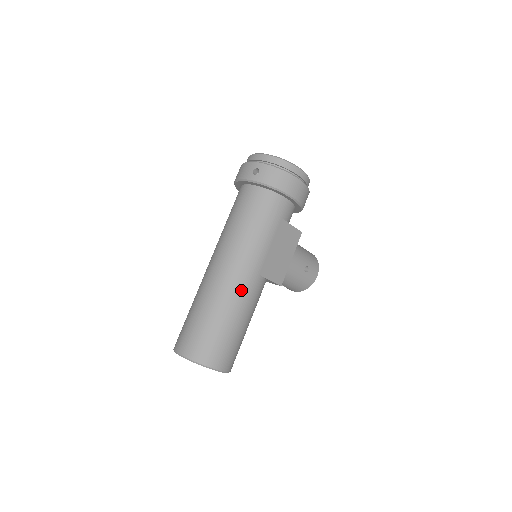
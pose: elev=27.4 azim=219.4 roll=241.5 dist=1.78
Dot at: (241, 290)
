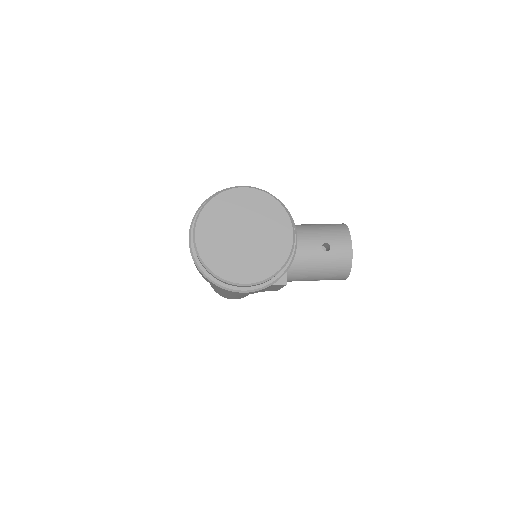
Dot at: (225, 292)
